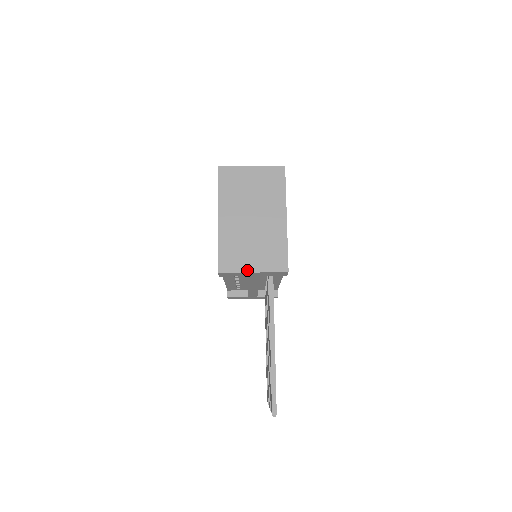
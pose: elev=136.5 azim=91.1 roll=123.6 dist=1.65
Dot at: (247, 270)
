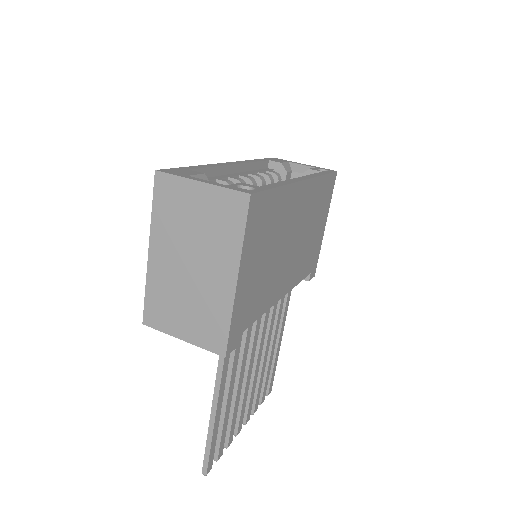
Dot at: (175, 334)
